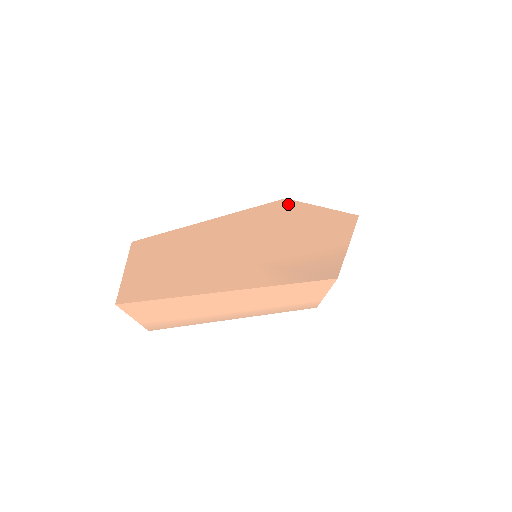
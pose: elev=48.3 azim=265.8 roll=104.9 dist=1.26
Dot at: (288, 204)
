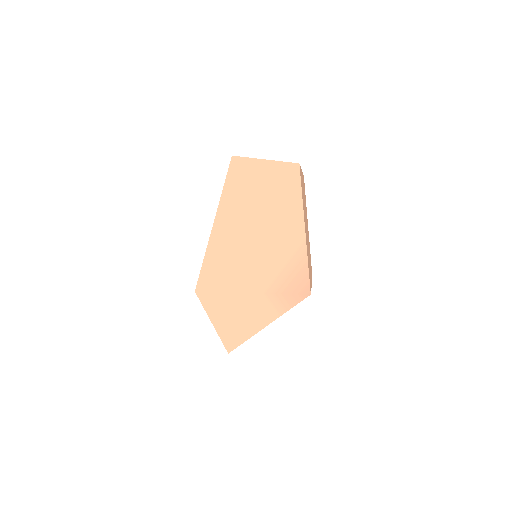
Dot at: (239, 171)
